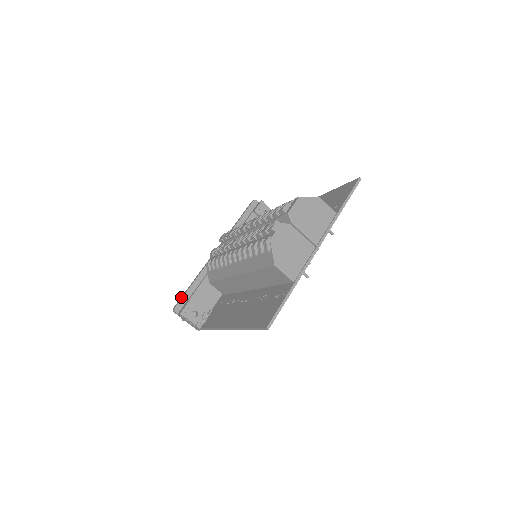
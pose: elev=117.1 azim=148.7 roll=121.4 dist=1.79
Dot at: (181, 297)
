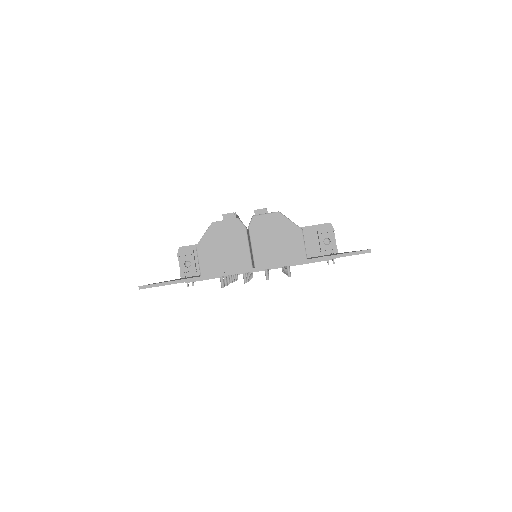
Dot at: occluded
